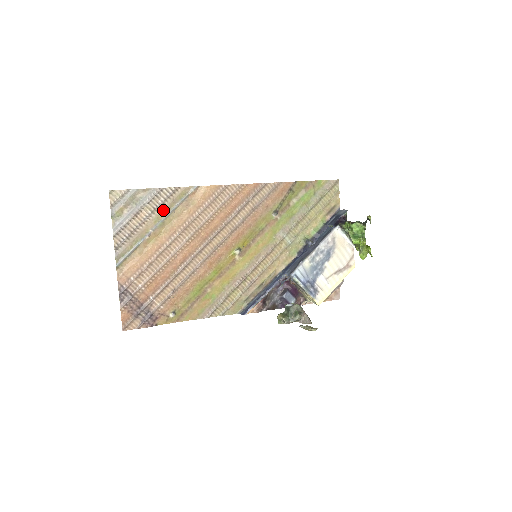
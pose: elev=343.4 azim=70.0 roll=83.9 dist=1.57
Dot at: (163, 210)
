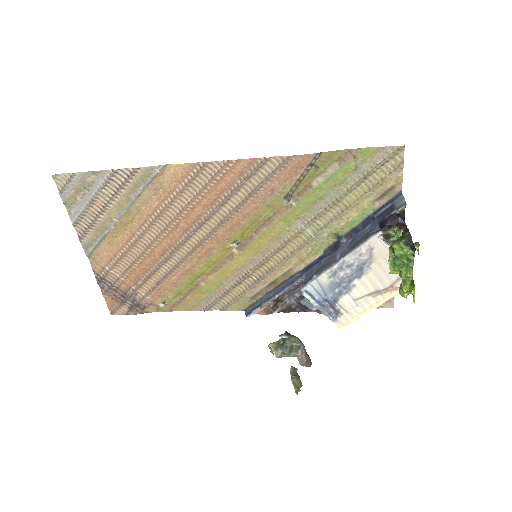
Dot at: (124, 196)
